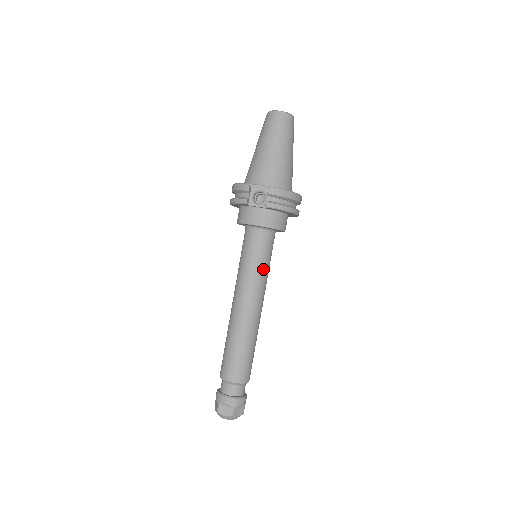
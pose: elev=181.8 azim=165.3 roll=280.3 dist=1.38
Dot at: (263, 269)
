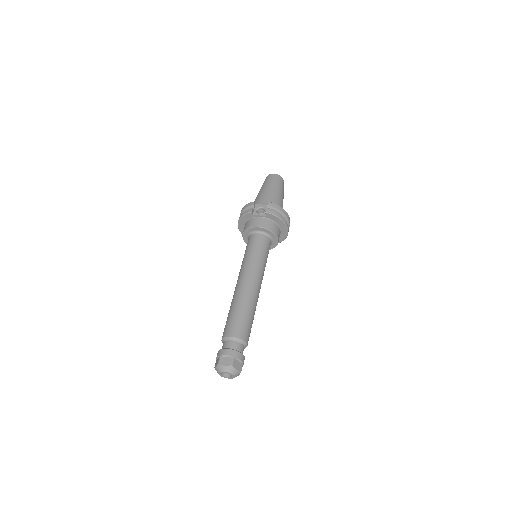
Dot at: (262, 259)
